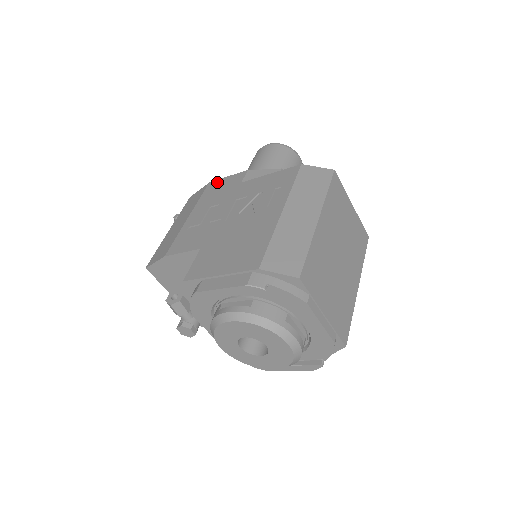
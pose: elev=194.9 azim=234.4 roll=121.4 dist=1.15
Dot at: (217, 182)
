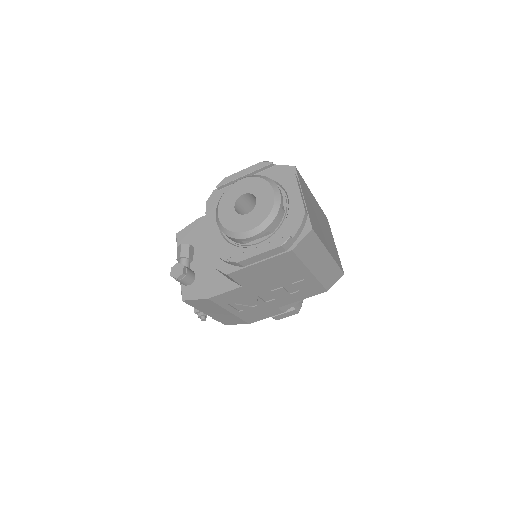
Dot at: occluded
